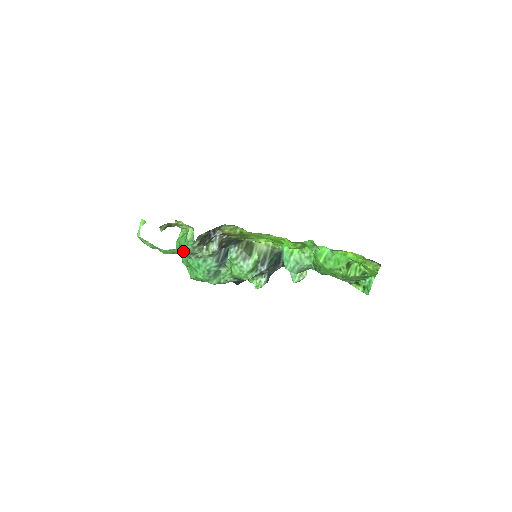
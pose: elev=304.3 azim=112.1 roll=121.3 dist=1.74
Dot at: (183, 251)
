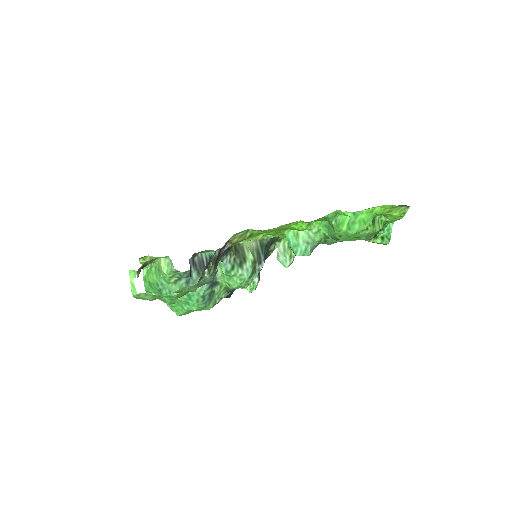
Dot at: (198, 285)
